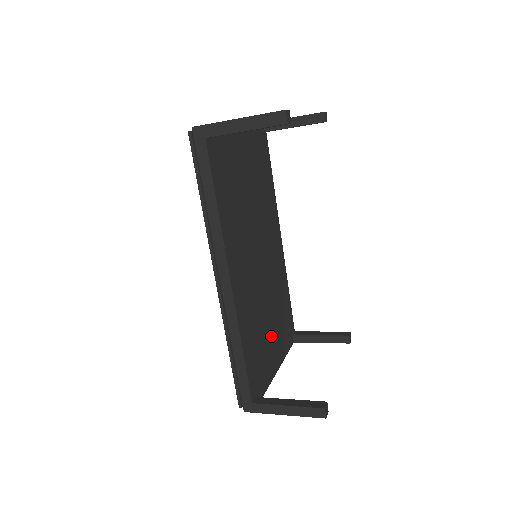
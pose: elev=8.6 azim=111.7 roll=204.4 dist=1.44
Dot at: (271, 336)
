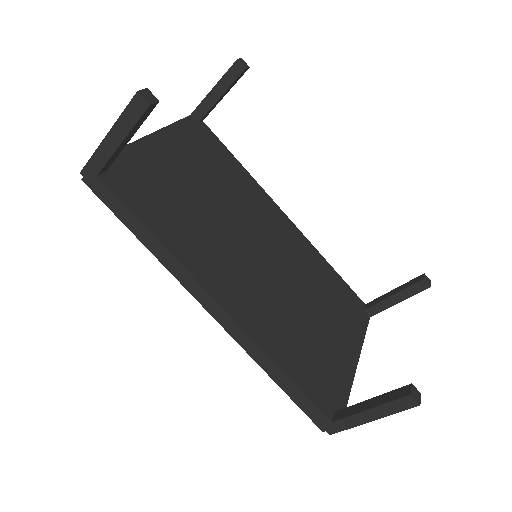
Dot at: (326, 330)
